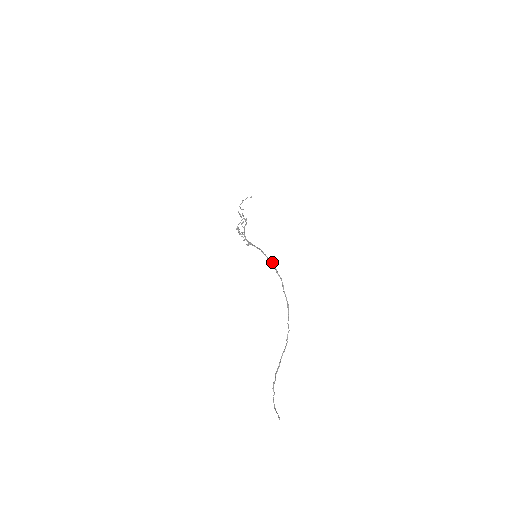
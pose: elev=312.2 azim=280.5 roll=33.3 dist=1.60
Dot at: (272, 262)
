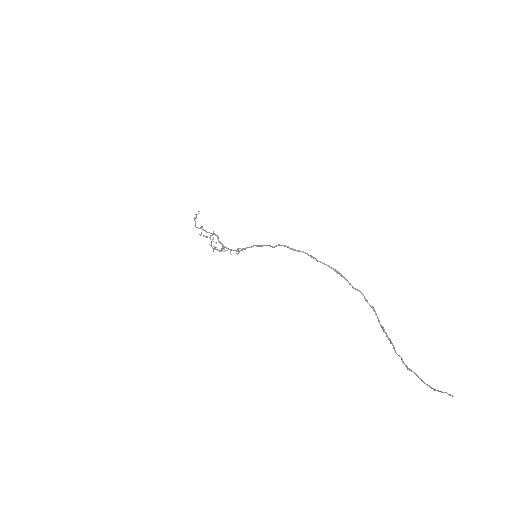
Dot at: (278, 245)
